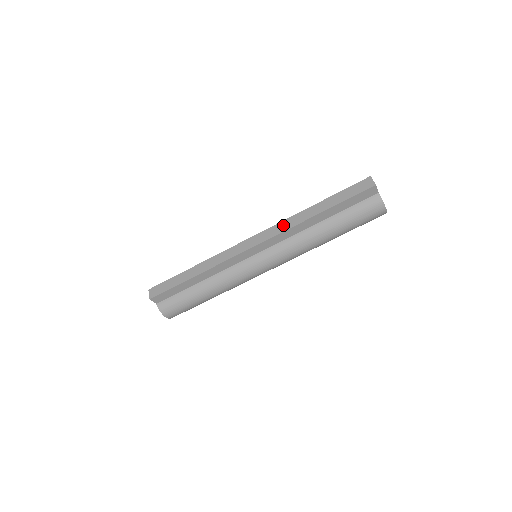
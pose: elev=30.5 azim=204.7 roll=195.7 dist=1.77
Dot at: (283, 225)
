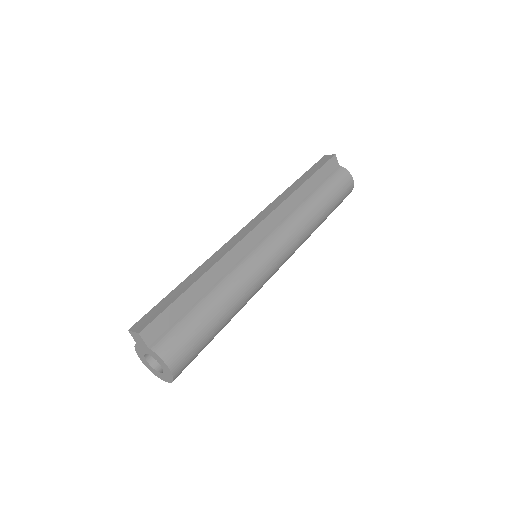
Dot at: (274, 204)
